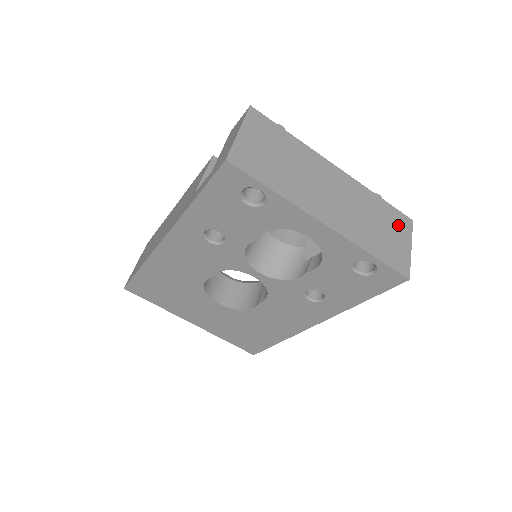
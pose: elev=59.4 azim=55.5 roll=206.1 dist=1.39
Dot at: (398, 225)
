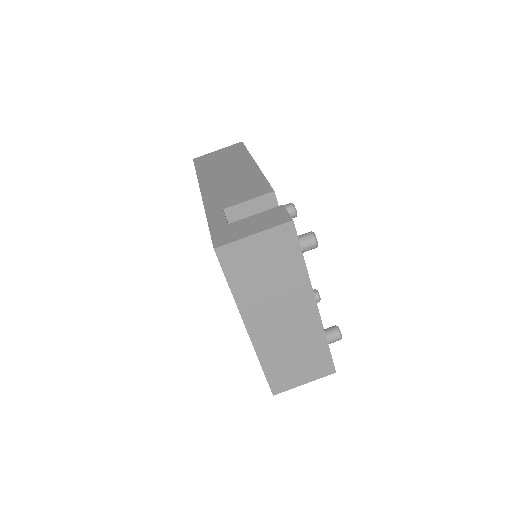
Dot at: (316, 367)
